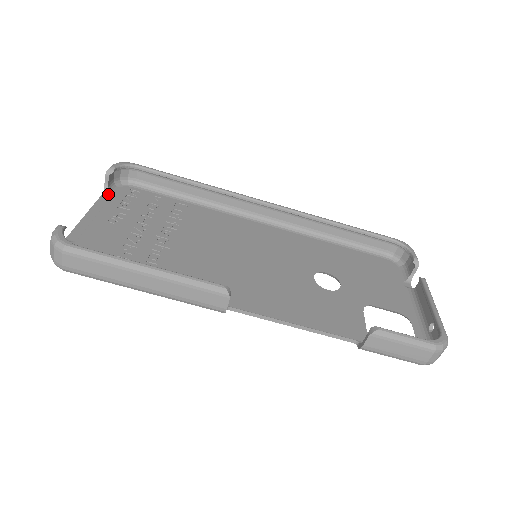
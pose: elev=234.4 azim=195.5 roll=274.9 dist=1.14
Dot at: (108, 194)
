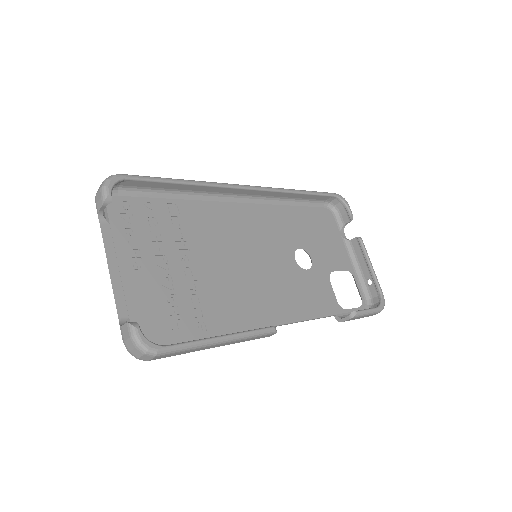
Dot at: (105, 222)
